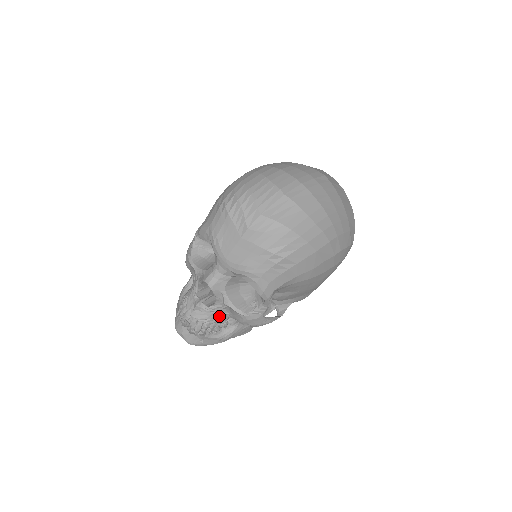
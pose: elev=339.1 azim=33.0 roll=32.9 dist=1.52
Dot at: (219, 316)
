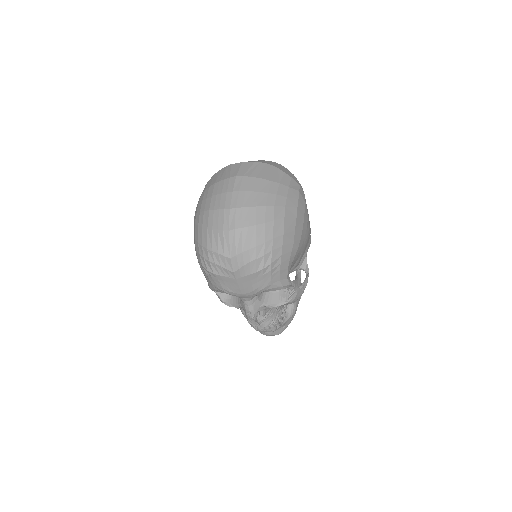
Dot at: (276, 312)
